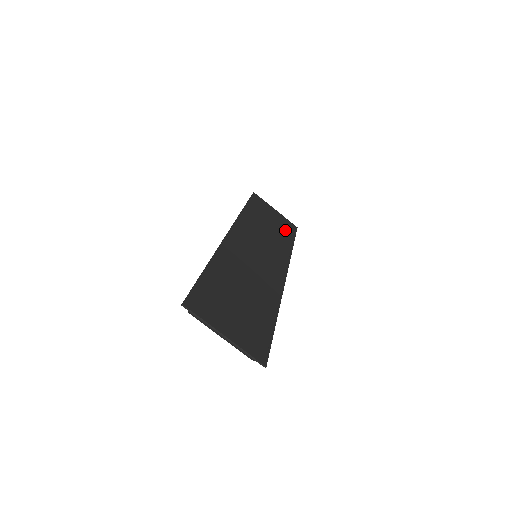
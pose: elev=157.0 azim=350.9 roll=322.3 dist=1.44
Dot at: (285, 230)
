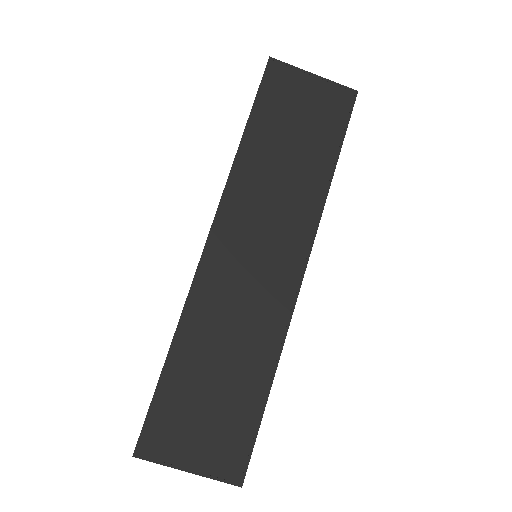
Dot at: (325, 129)
